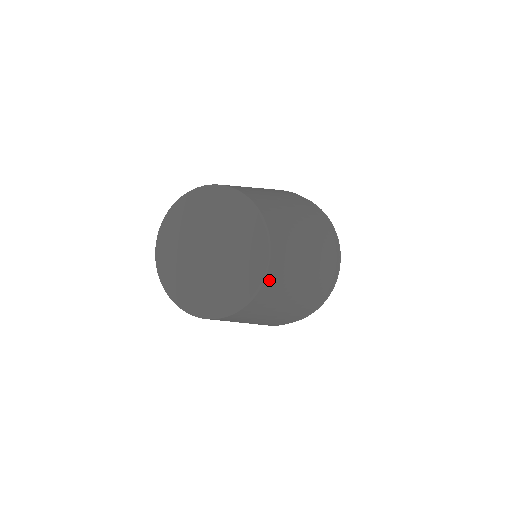
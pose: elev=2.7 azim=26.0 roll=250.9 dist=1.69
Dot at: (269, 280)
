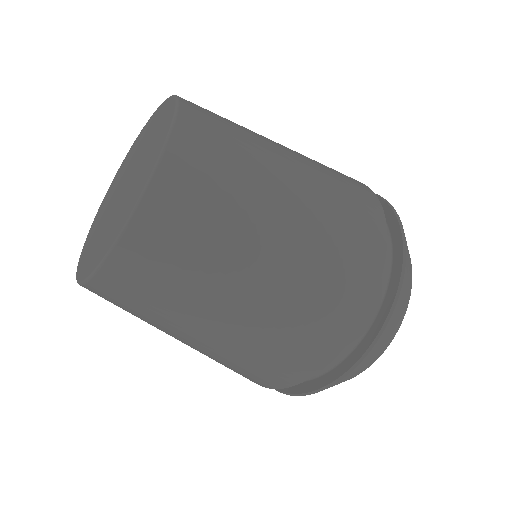
Dot at: (171, 178)
